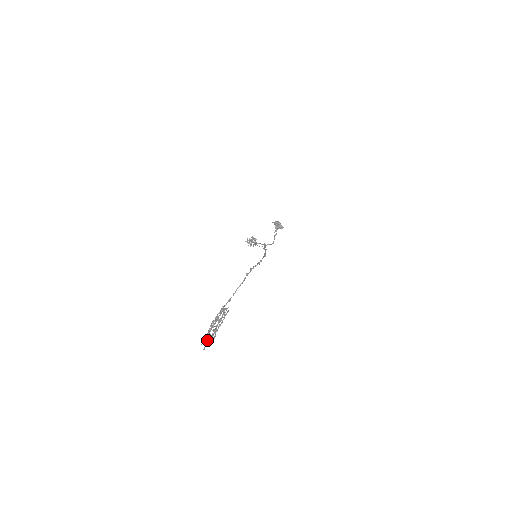
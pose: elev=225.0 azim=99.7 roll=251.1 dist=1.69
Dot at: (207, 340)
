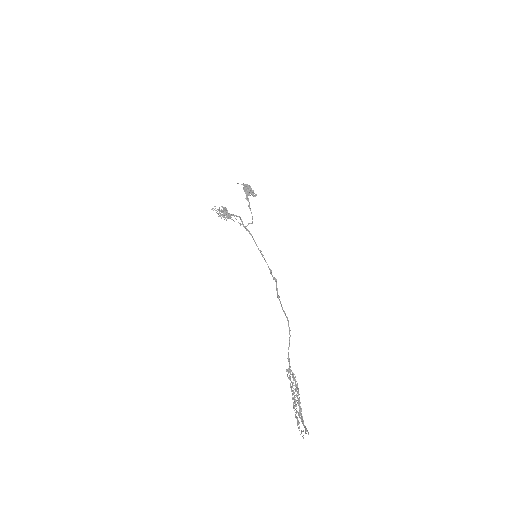
Dot at: (307, 431)
